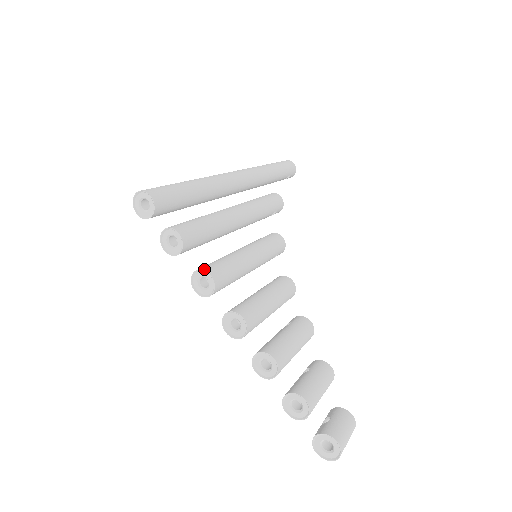
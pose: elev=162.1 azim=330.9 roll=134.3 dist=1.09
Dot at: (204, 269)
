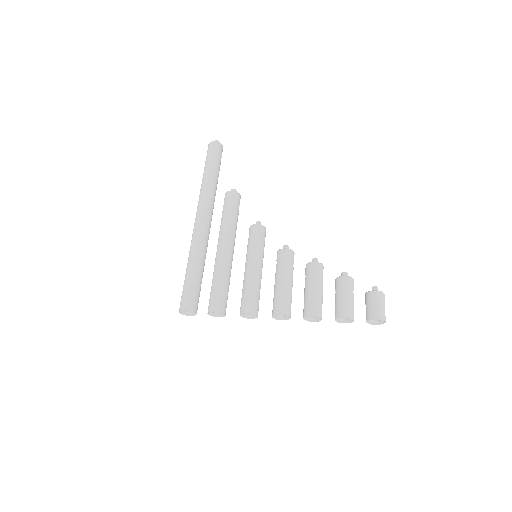
Dot at: (242, 312)
